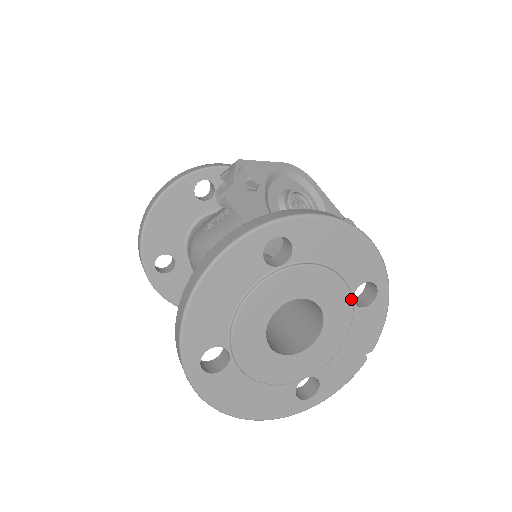
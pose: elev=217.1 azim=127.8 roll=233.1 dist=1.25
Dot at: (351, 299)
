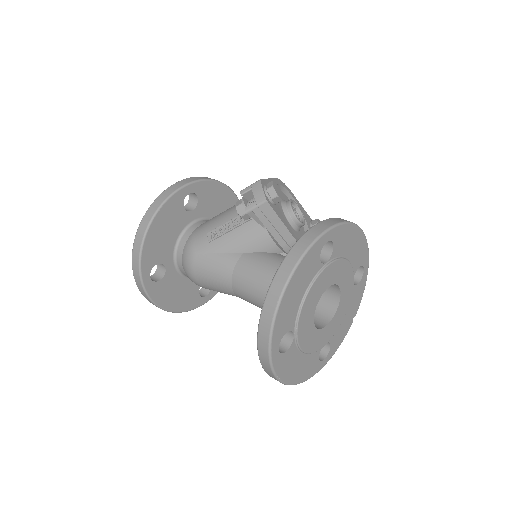
Dot at: occluded
